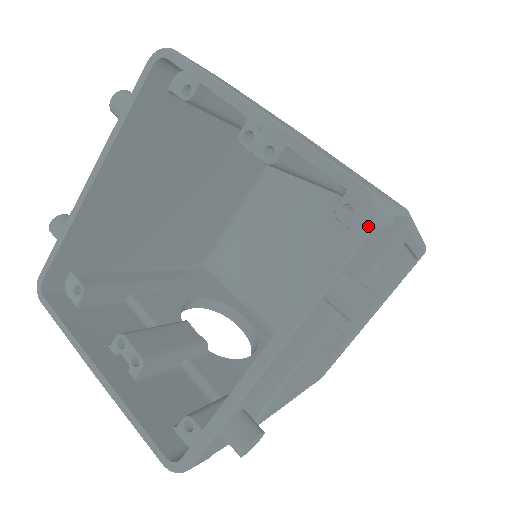
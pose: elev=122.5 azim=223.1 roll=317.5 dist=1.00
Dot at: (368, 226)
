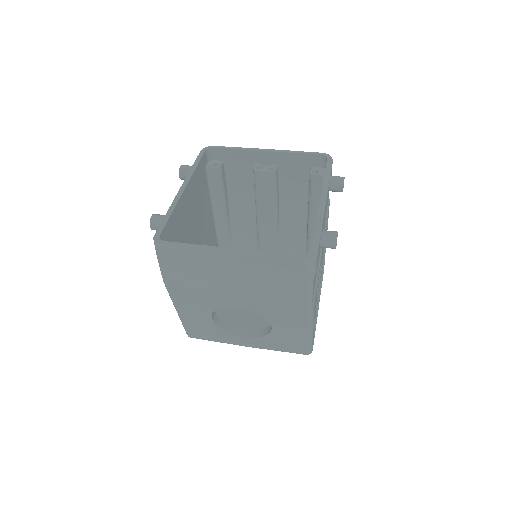
Dot at: (331, 158)
